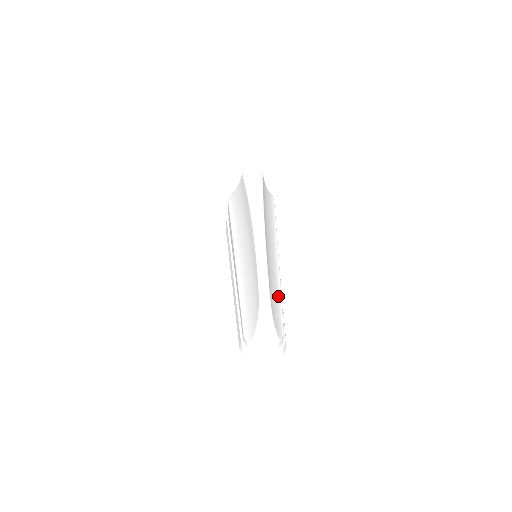
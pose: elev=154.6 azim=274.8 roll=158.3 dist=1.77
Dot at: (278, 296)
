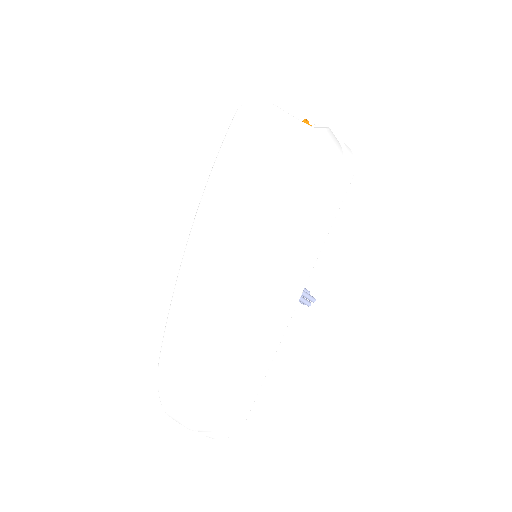
Dot at: (233, 352)
